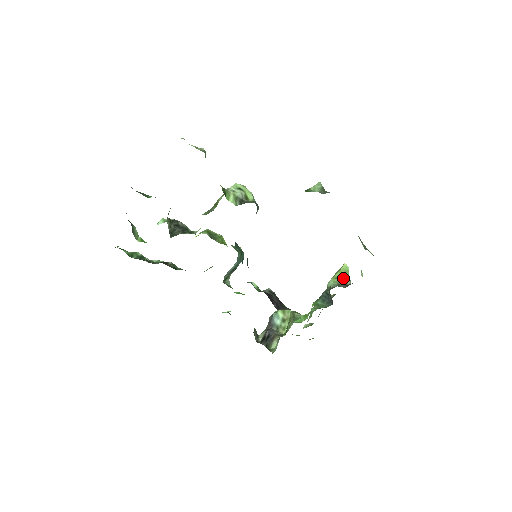
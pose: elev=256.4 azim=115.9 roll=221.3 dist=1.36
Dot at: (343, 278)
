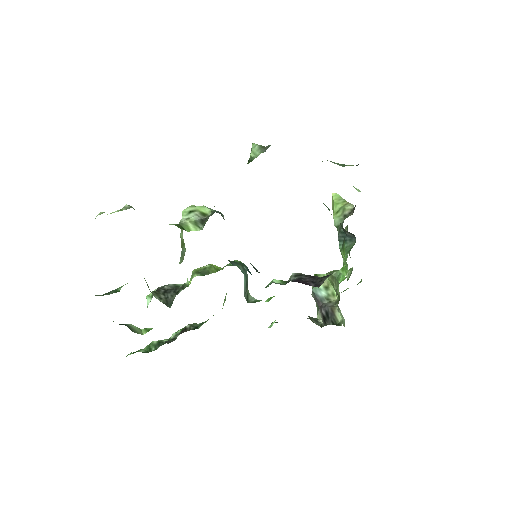
Dot at: (343, 207)
